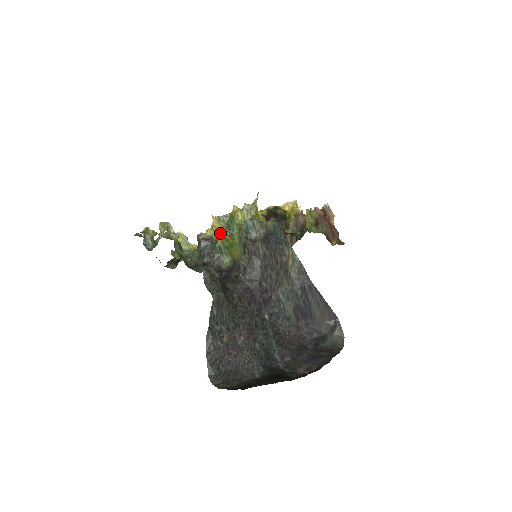
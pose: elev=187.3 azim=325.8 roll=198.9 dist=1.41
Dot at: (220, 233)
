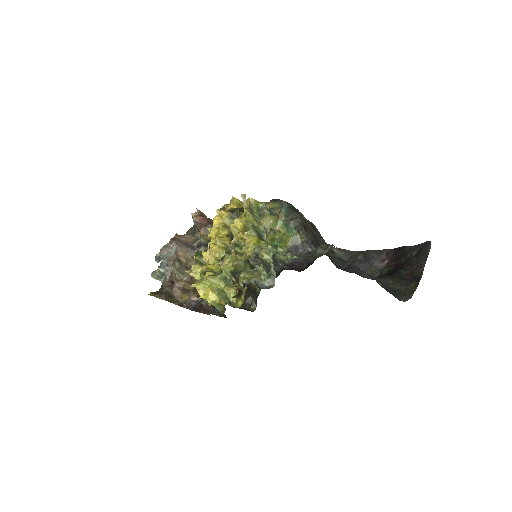
Dot at: (267, 238)
